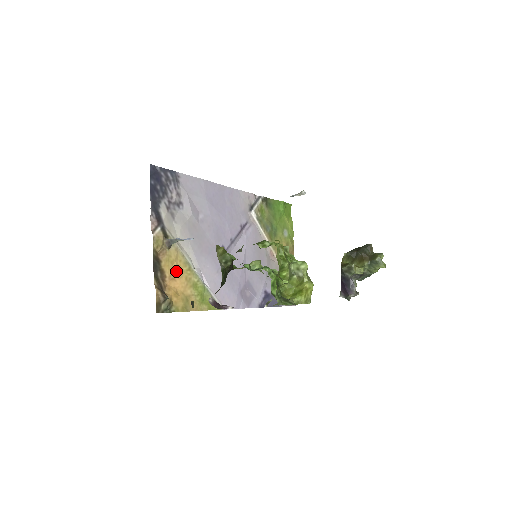
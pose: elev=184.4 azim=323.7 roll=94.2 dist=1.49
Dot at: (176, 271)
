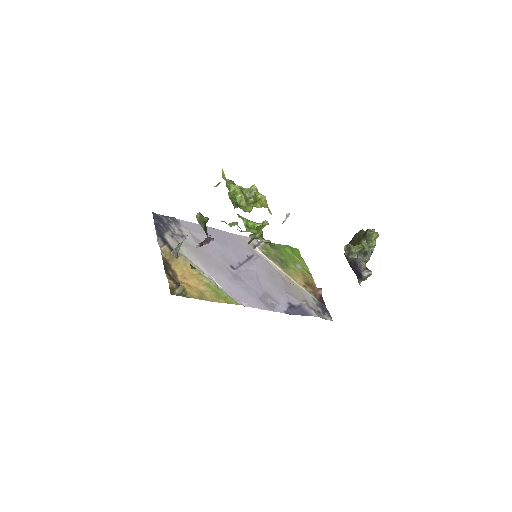
Dot at: (187, 273)
